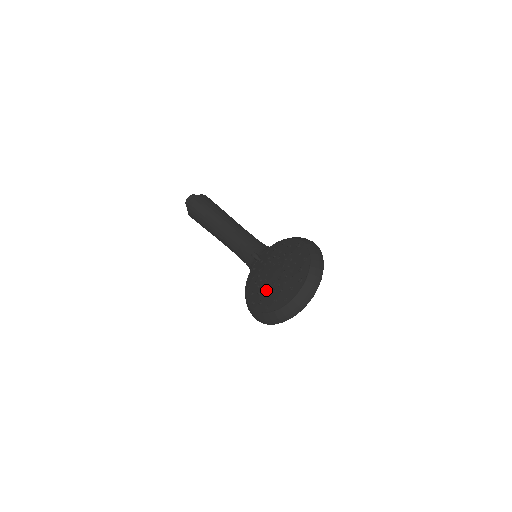
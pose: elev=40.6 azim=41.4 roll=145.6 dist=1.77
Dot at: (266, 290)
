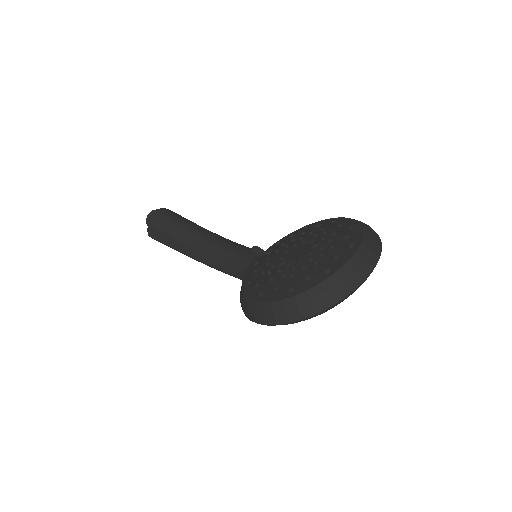
Dot at: (286, 271)
